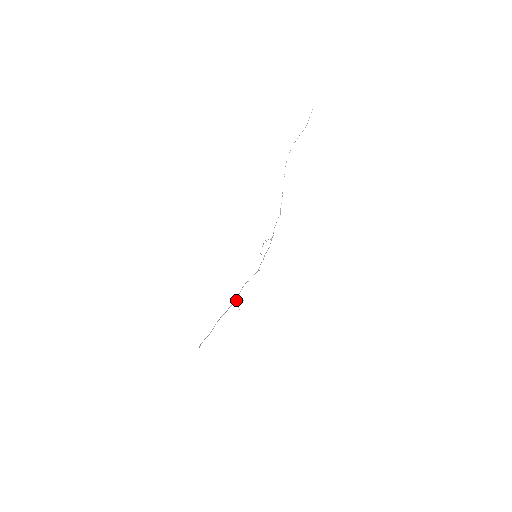
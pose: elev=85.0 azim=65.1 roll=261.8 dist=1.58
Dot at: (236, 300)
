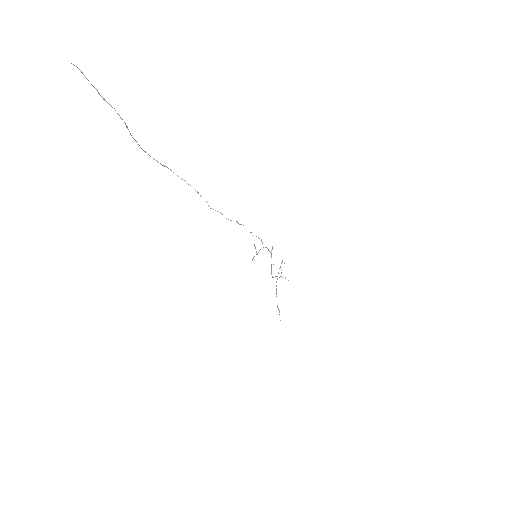
Dot at: (276, 281)
